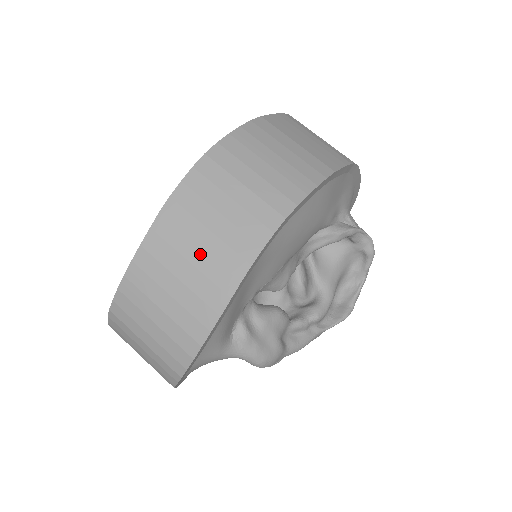
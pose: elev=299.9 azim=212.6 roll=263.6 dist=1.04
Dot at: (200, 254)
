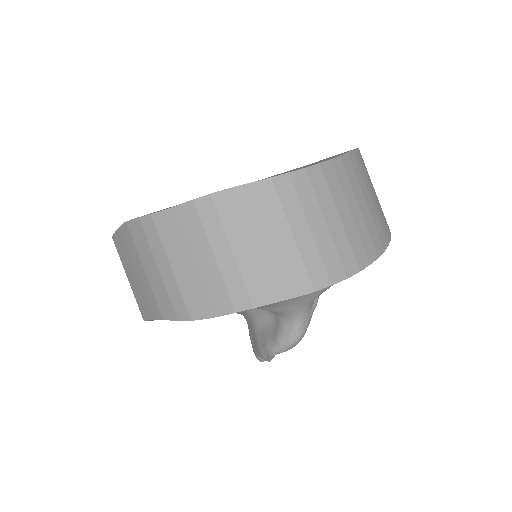
Dot at: (371, 203)
